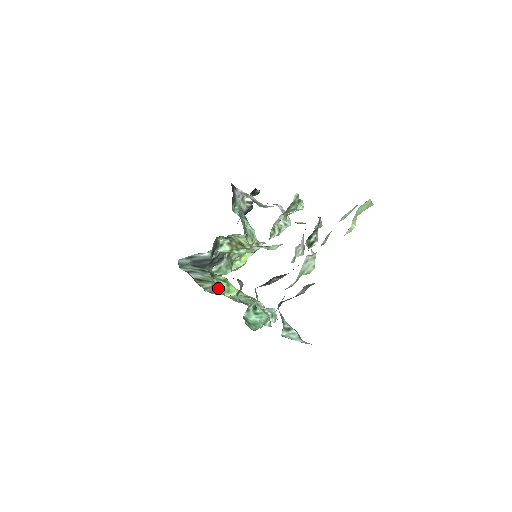
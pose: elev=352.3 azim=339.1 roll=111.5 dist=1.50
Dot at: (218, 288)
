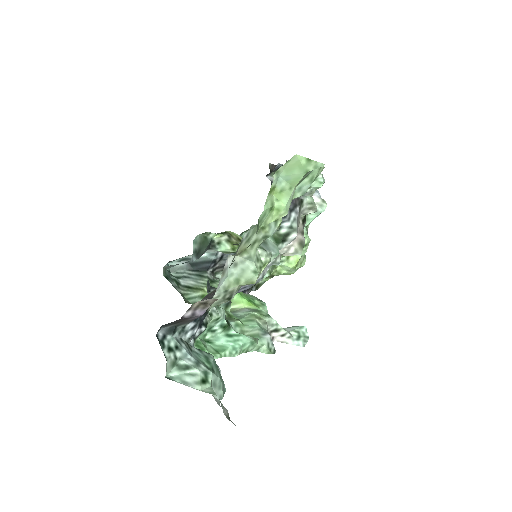
Dot at: occluded
